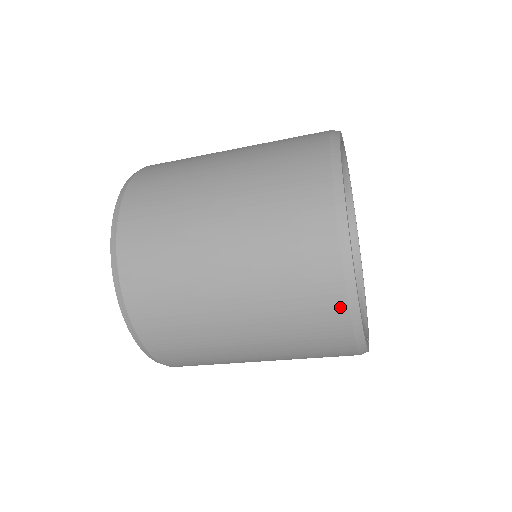
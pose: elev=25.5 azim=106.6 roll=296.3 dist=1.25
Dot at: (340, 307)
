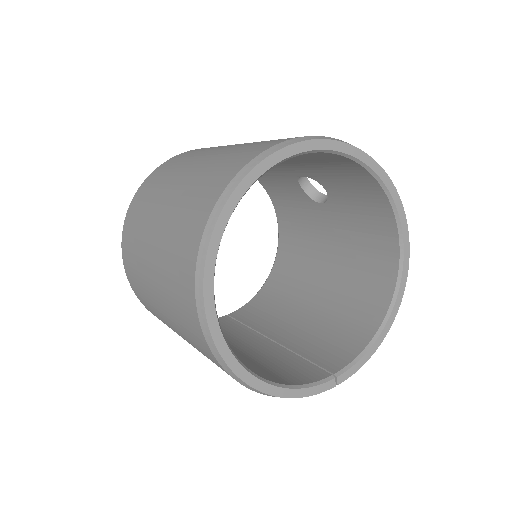
Dot at: (221, 367)
